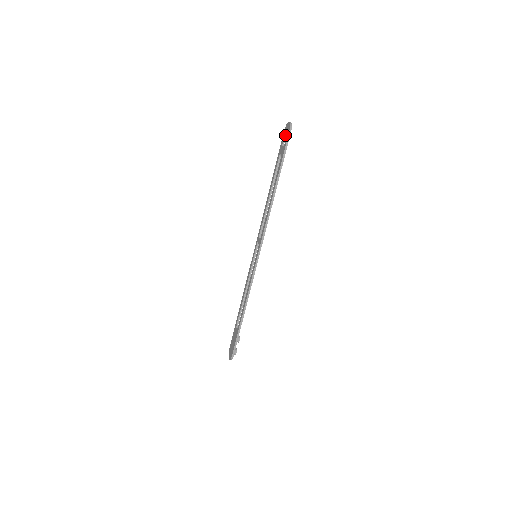
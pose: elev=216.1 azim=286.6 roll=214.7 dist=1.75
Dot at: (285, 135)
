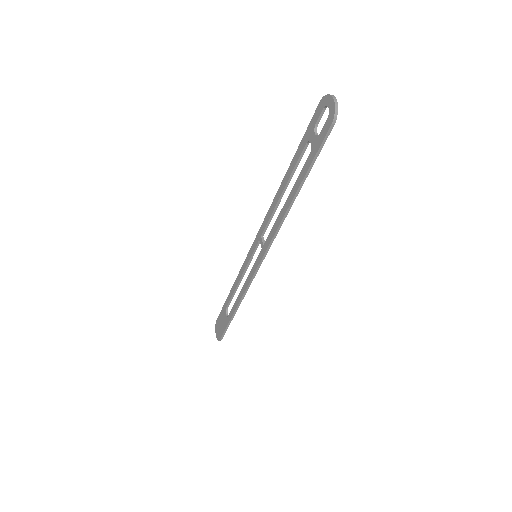
Dot at: (321, 113)
